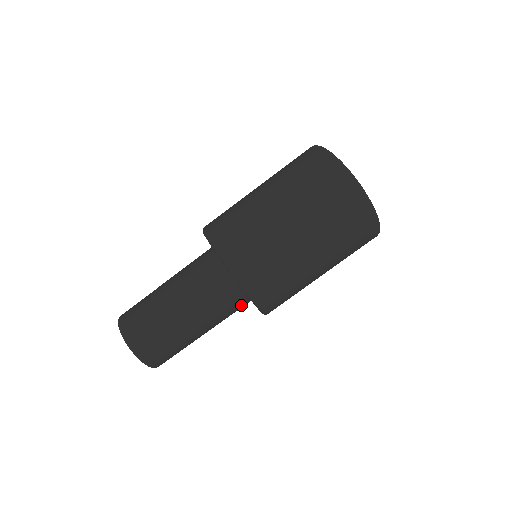
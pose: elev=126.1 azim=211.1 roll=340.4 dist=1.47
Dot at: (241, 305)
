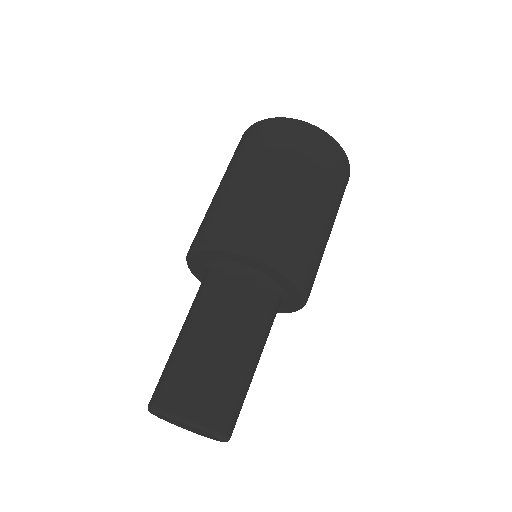
Dot at: (277, 306)
